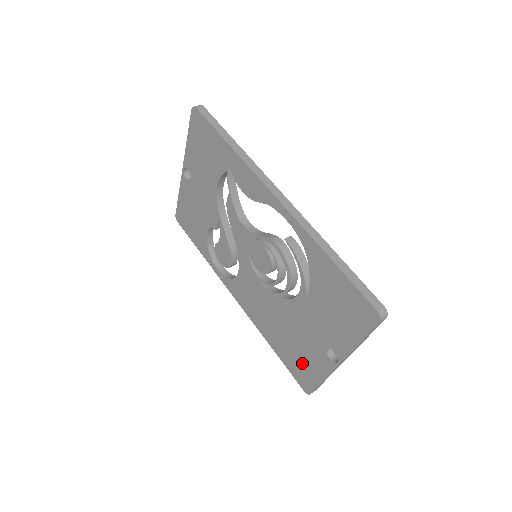
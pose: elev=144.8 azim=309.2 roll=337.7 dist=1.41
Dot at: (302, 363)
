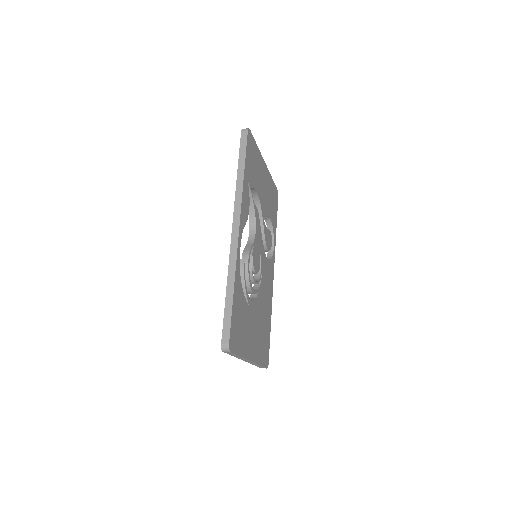
Dot at: occluded
